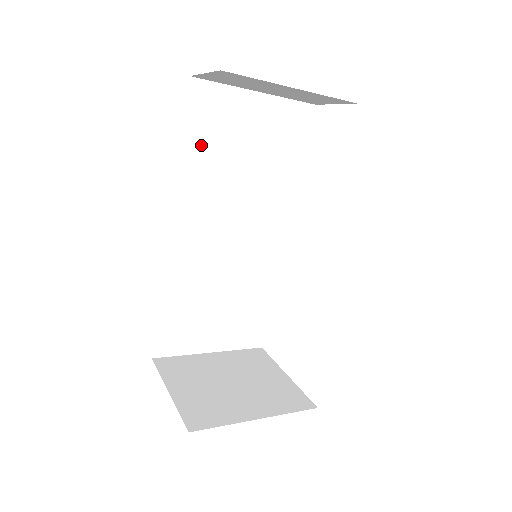
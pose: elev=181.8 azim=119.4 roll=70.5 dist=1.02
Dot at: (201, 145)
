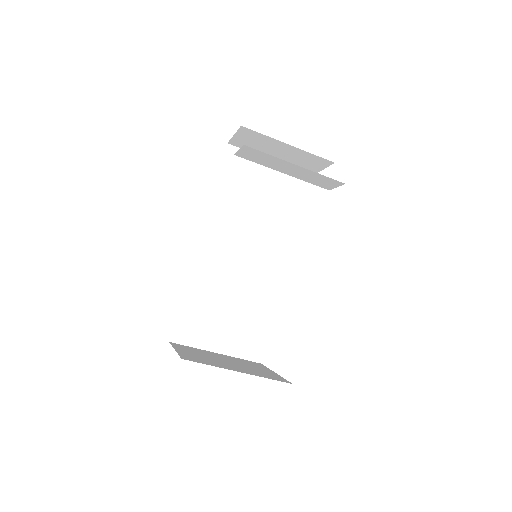
Dot at: (229, 186)
